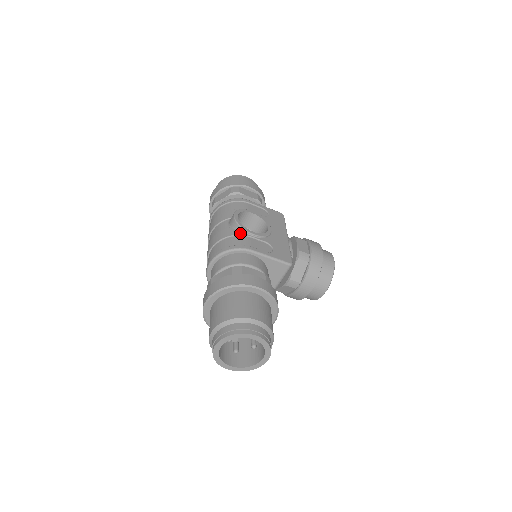
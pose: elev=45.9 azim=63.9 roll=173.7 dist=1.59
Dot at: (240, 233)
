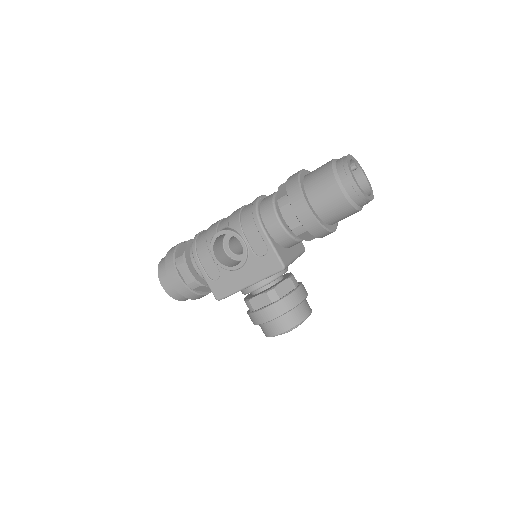
Dot at: occluded
